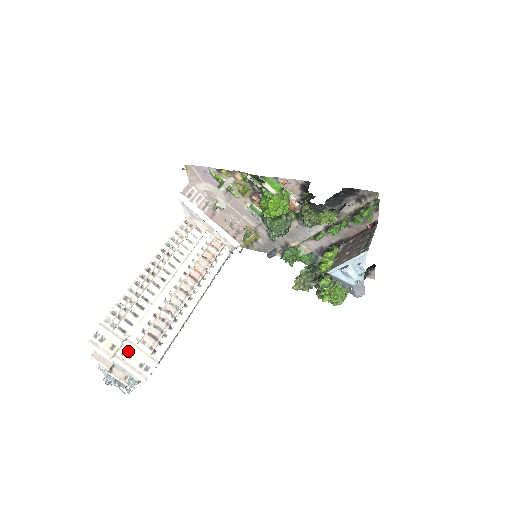
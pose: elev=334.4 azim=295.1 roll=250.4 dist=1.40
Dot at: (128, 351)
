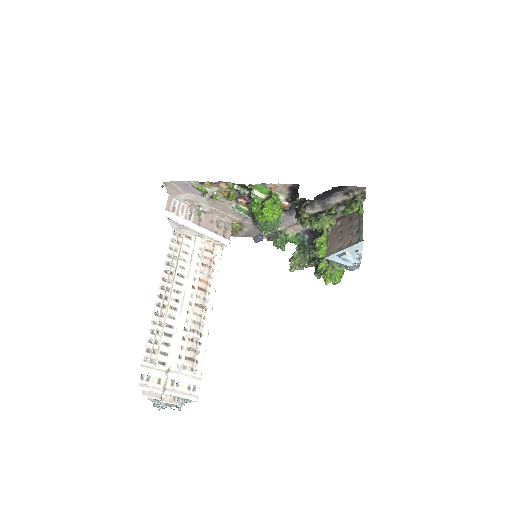
Dot at: (174, 380)
